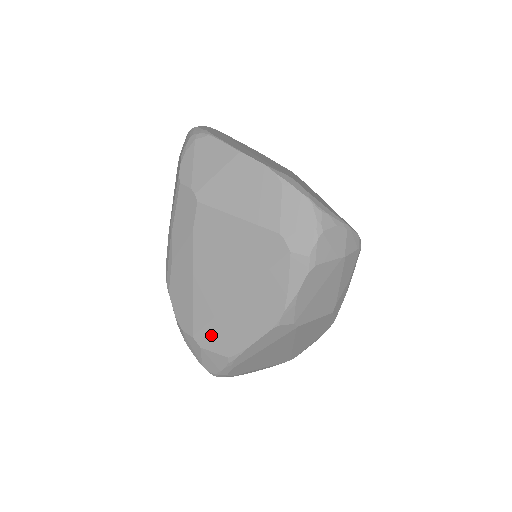
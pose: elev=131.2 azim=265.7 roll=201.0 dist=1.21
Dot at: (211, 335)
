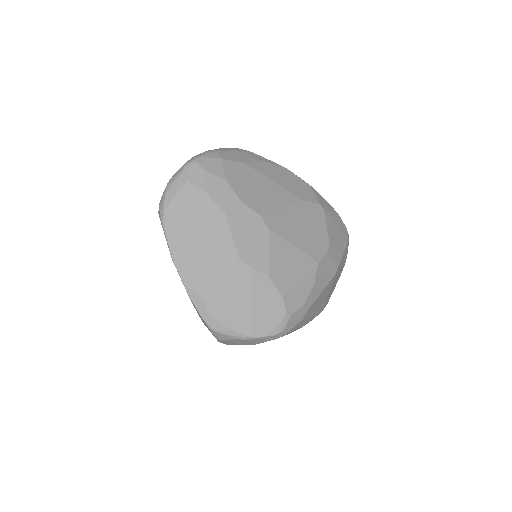
Dot at: occluded
